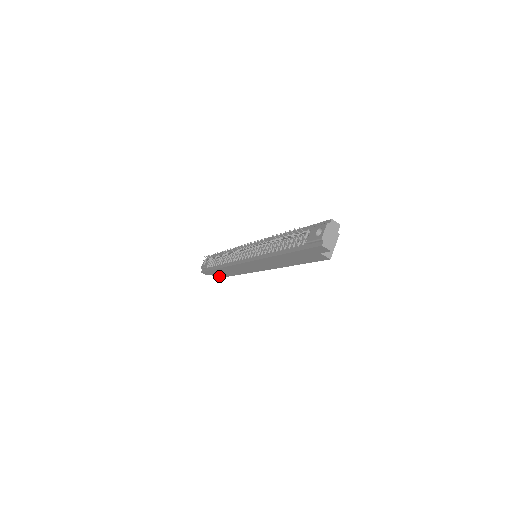
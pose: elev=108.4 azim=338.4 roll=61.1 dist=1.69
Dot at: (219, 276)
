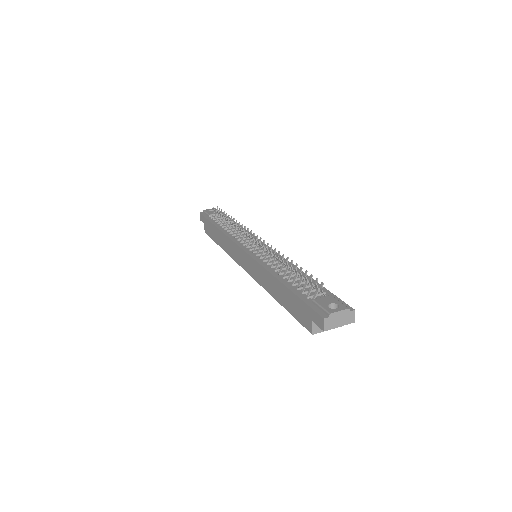
Dot at: (208, 232)
